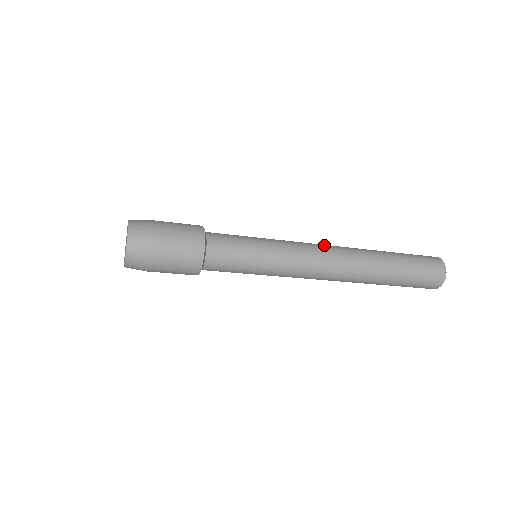
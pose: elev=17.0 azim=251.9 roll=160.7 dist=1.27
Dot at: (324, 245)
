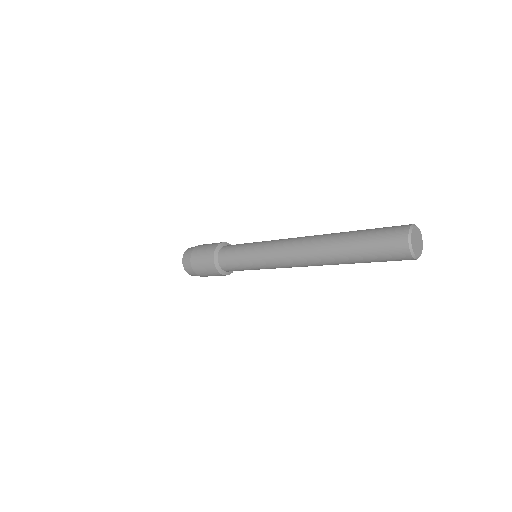
Dot at: (292, 242)
